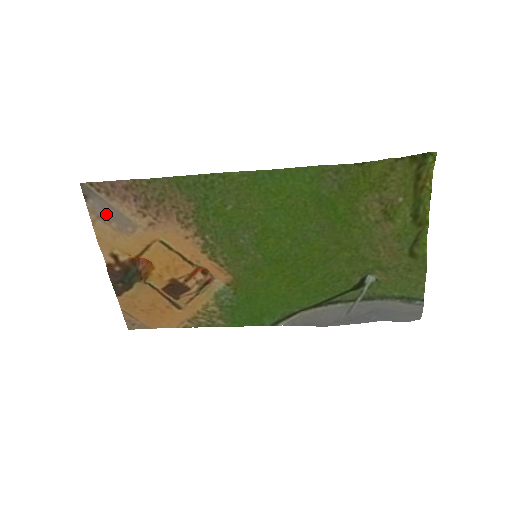
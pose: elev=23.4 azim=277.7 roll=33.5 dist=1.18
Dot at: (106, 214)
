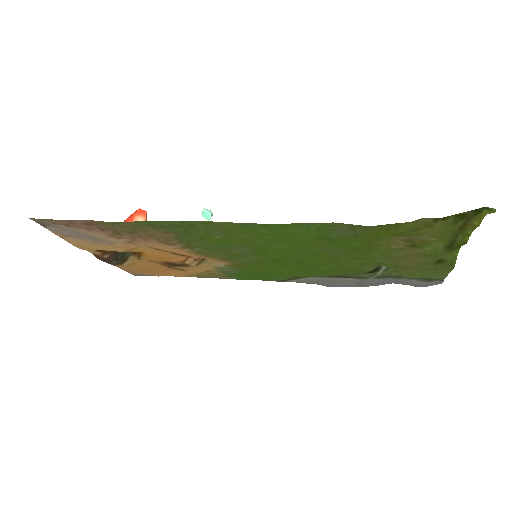
Dot at: (74, 234)
